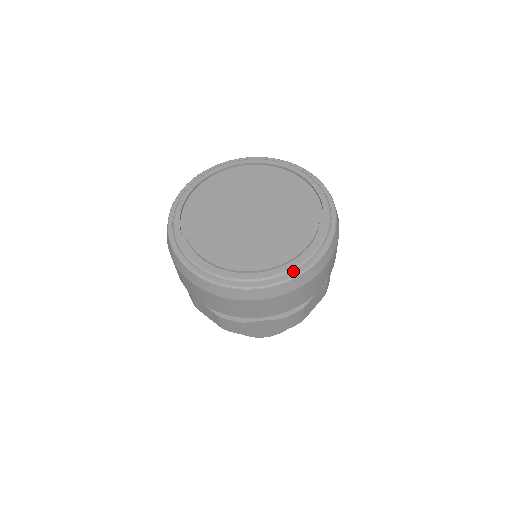
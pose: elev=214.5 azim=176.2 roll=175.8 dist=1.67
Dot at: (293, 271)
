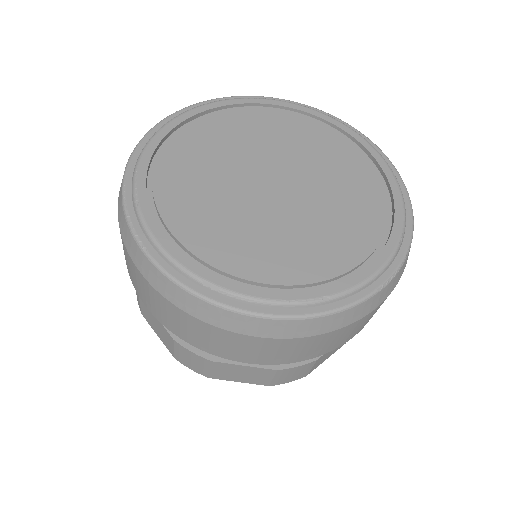
Dot at: (331, 300)
